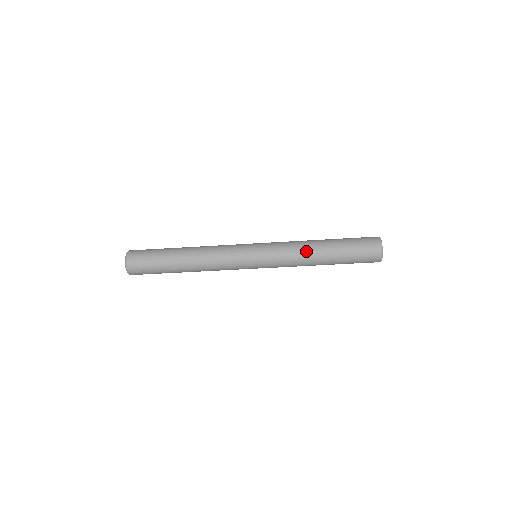
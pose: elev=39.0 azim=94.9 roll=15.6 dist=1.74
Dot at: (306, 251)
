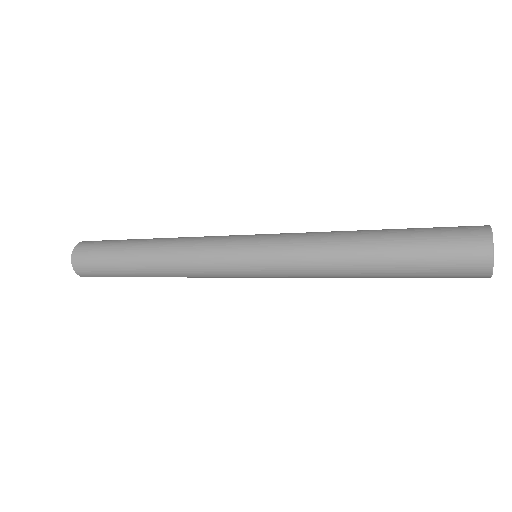
Dot at: (335, 247)
